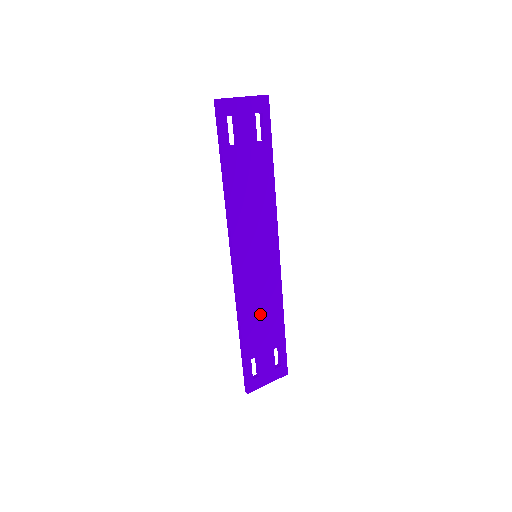
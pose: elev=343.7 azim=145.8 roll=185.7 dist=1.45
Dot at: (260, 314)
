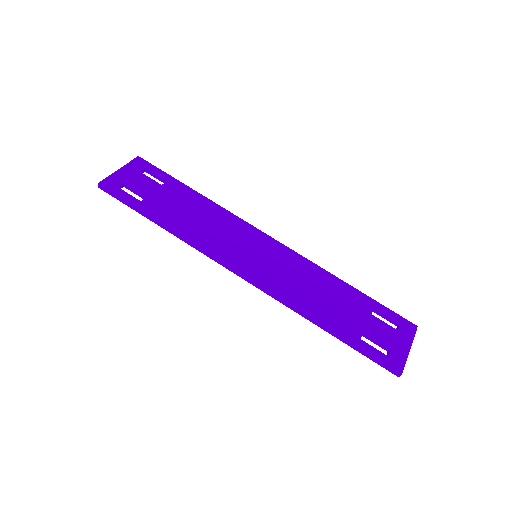
Dot at: (318, 295)
